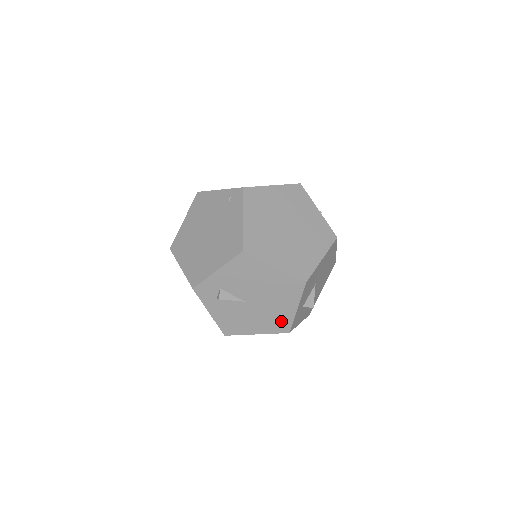
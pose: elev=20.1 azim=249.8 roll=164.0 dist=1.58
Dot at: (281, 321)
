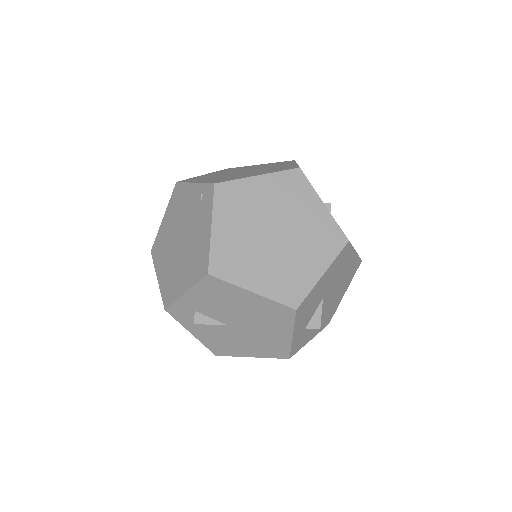
Dot at: (276, 347)
